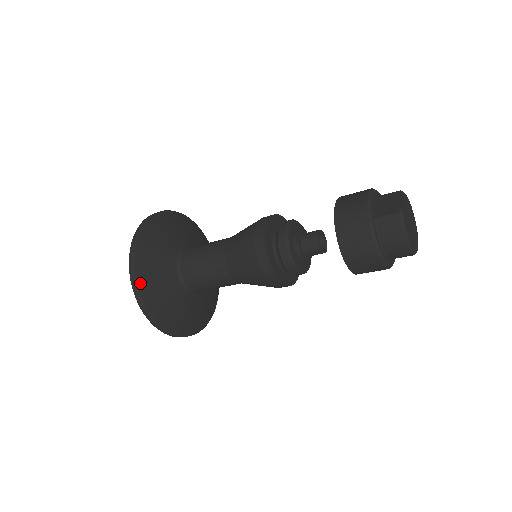
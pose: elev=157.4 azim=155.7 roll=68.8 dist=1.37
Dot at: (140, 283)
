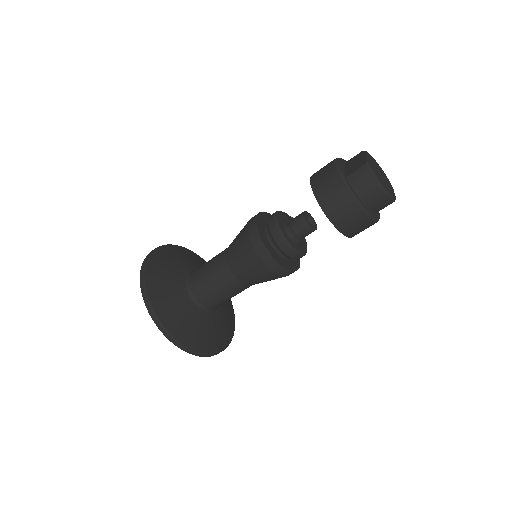
Dot at: (155, 307)
